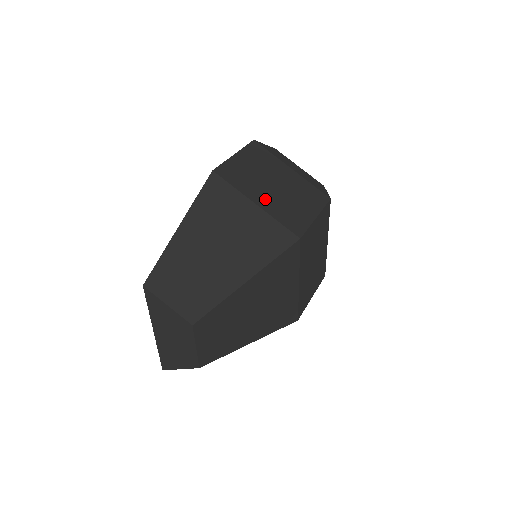
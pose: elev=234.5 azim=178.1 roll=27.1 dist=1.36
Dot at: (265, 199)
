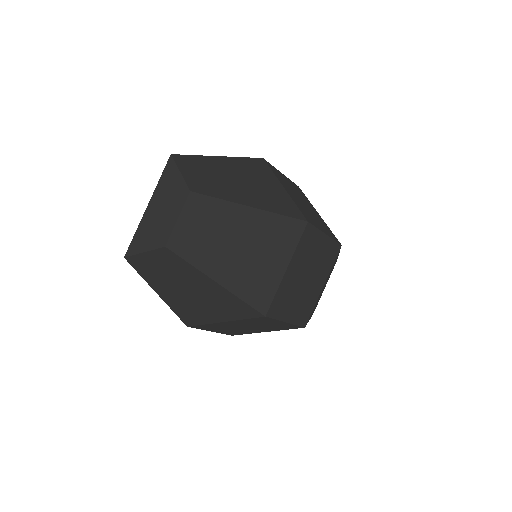
Dot at: (292, 194)
